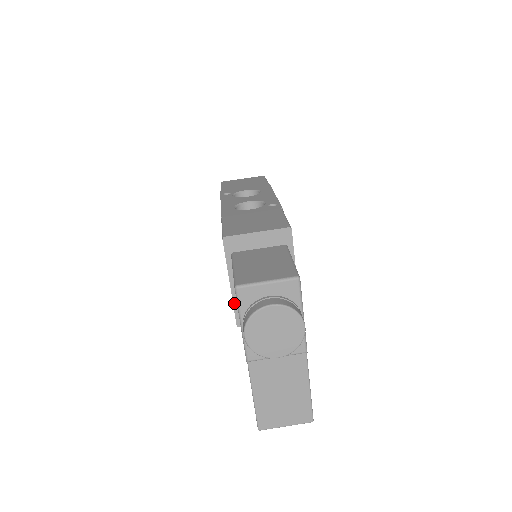
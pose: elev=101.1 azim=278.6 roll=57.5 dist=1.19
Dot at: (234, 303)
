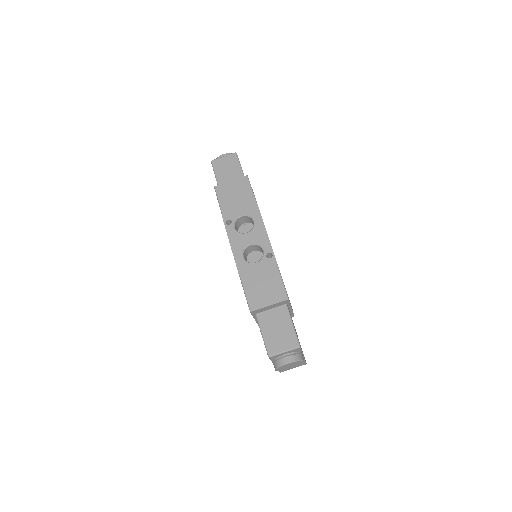
Dot at: occluded
